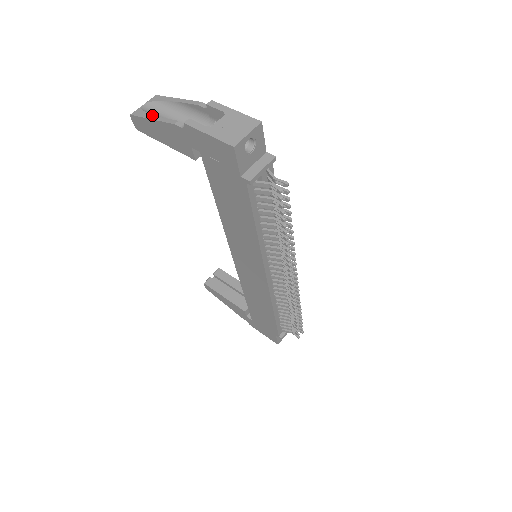
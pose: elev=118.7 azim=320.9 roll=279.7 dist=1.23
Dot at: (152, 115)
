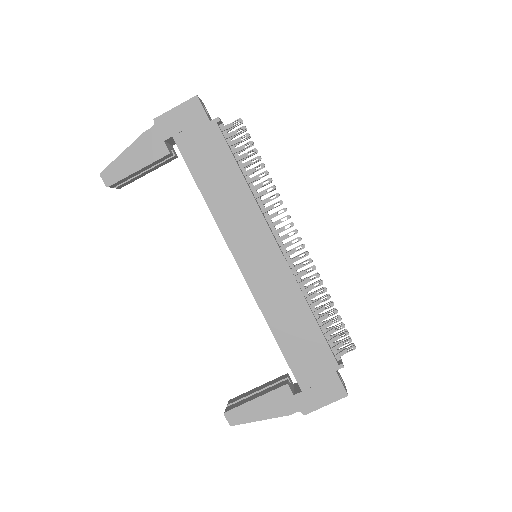
Dot at: (121, 155)
